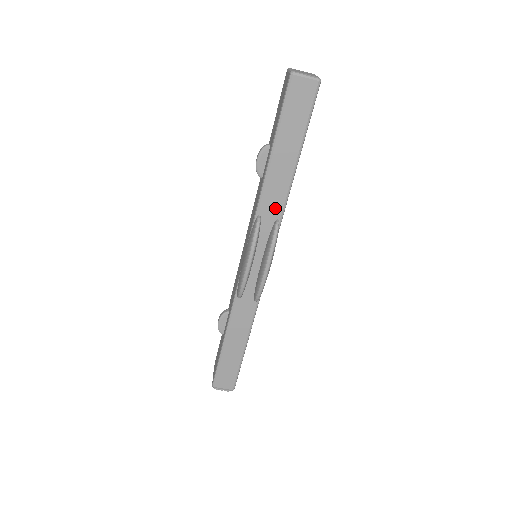
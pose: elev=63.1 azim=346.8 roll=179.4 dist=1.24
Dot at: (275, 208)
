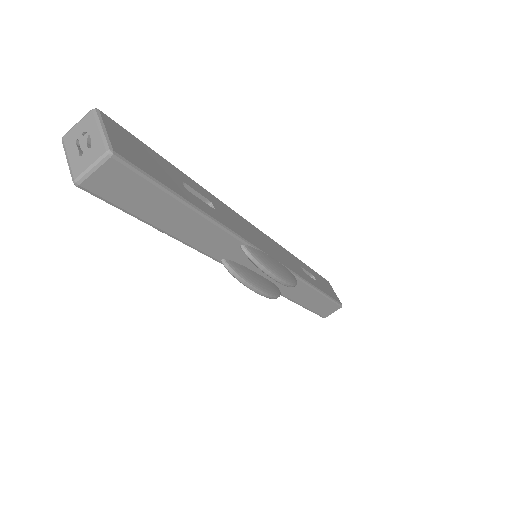
Dot at: (228, 245)
